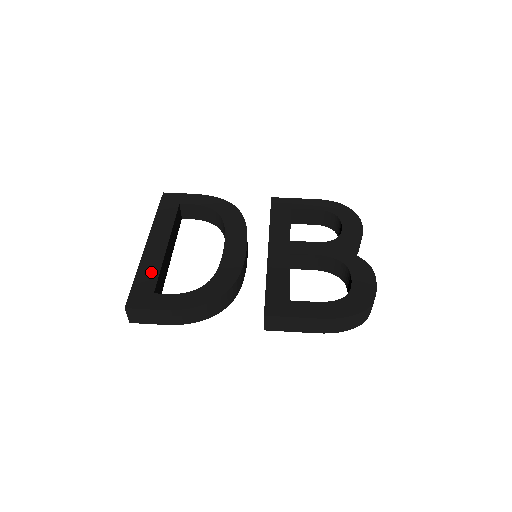
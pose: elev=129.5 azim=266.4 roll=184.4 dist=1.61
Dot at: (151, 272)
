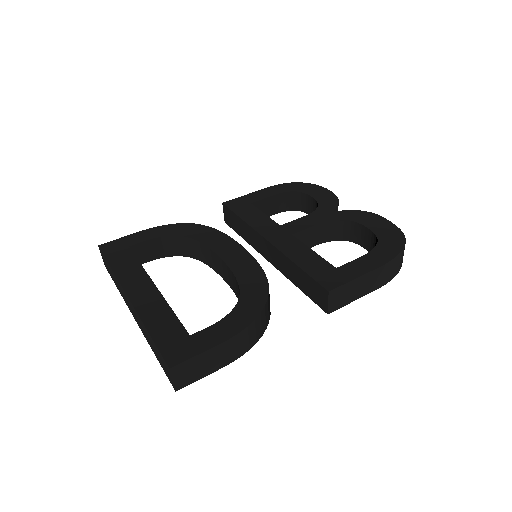
Dot at: (164, 318)
